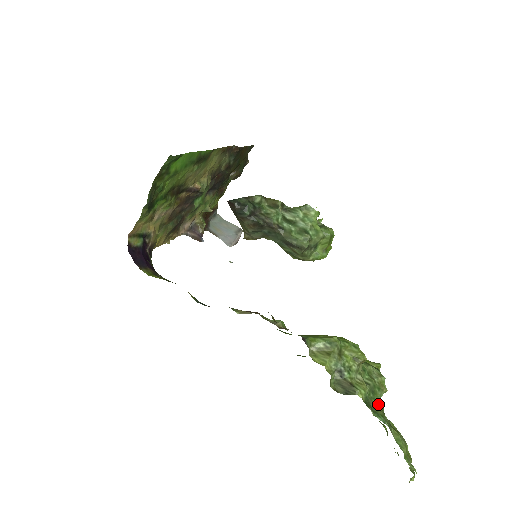
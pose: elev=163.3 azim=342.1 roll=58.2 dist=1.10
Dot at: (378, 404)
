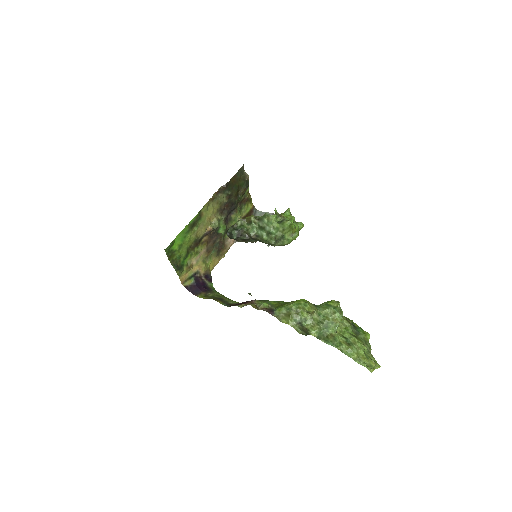
Dot at: (332, 333)
